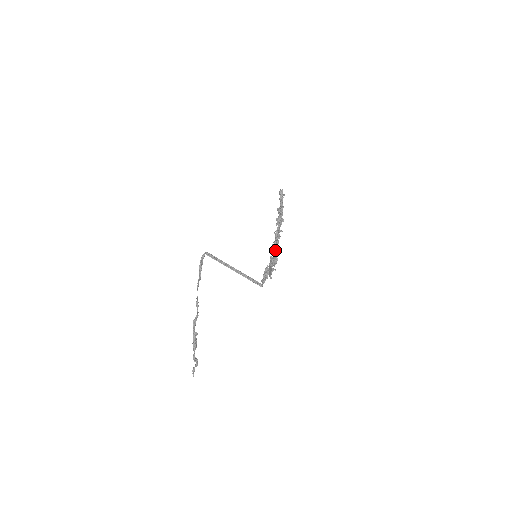
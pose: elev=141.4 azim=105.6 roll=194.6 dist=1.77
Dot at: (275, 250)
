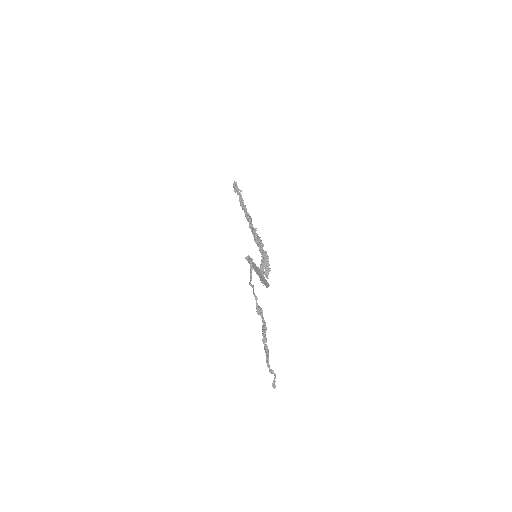
Dot at: occluded
